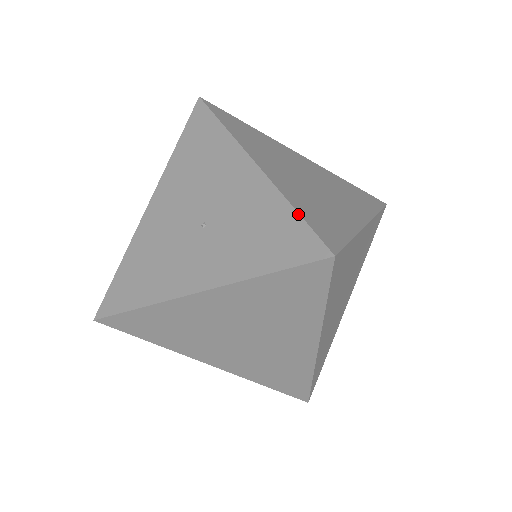
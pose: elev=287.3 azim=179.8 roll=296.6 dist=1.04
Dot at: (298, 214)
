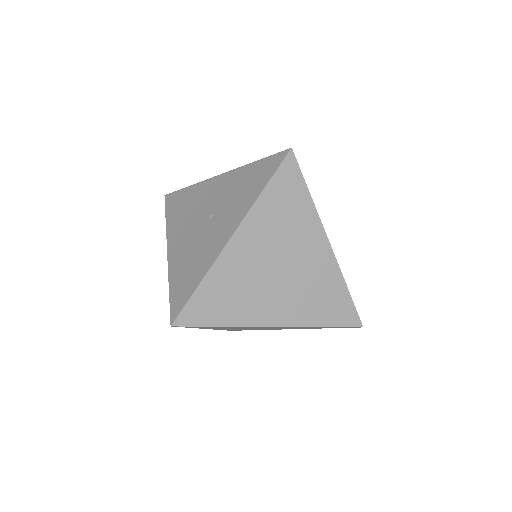
Dot at: (260, 160)
